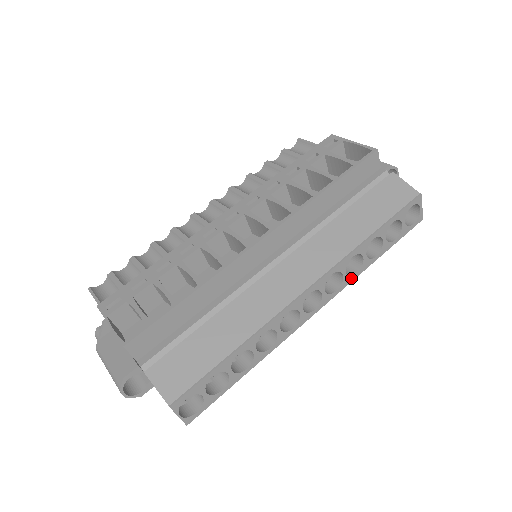
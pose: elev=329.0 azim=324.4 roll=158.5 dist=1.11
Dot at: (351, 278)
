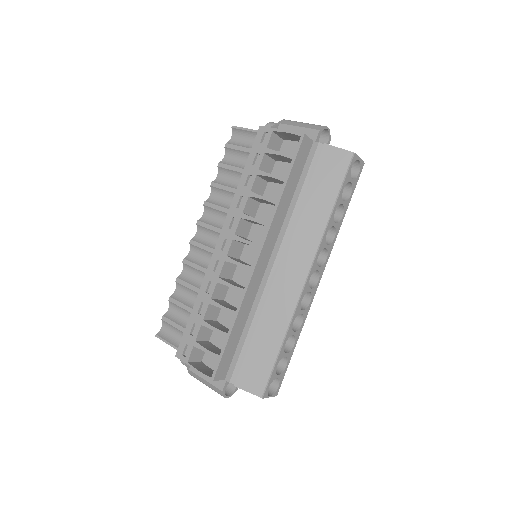
Dot at: (332, 243)
